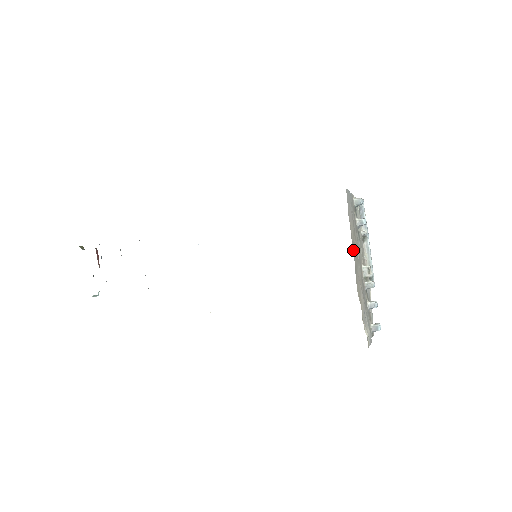
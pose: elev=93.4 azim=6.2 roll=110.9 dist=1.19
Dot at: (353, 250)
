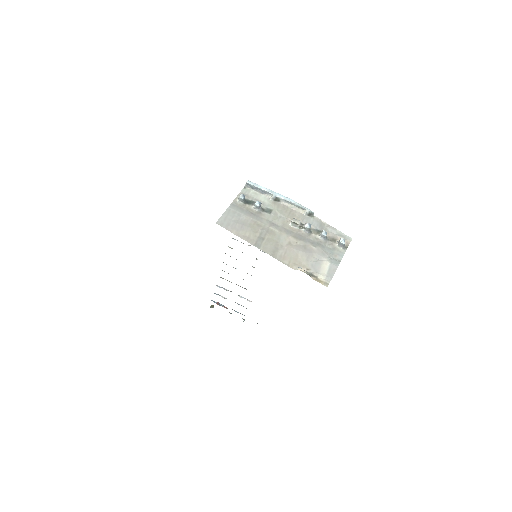
Dot at: (260, 245)
